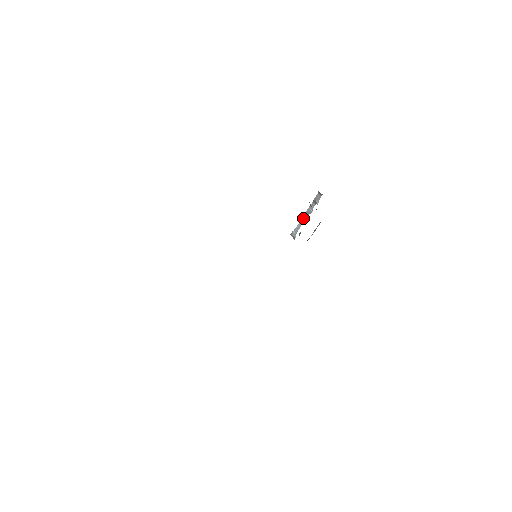
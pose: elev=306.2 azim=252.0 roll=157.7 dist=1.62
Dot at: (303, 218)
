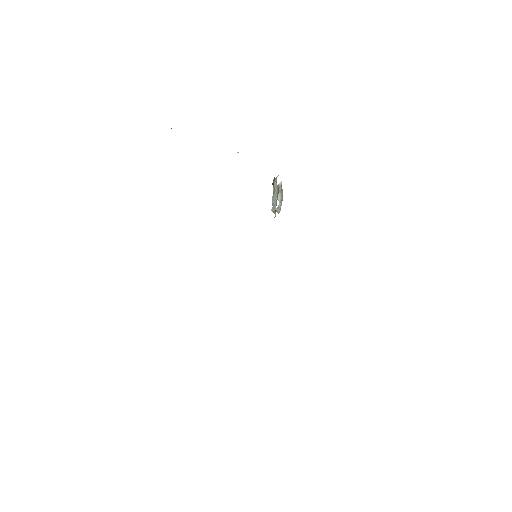
Dot at: occluded
